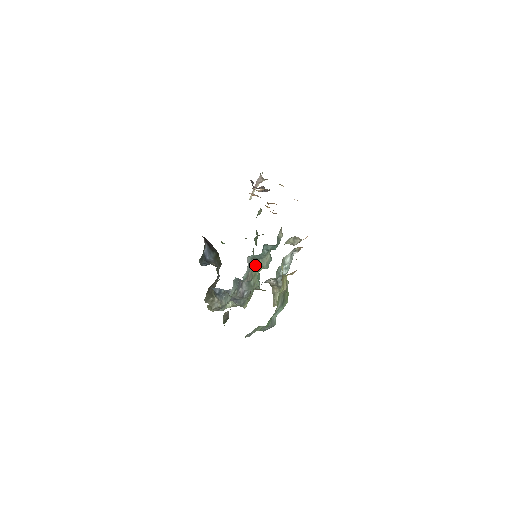
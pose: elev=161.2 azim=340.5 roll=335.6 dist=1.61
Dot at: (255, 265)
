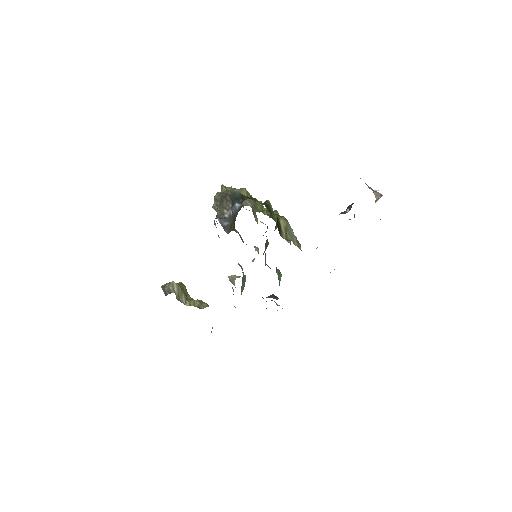
Dot at: (256, 247)
